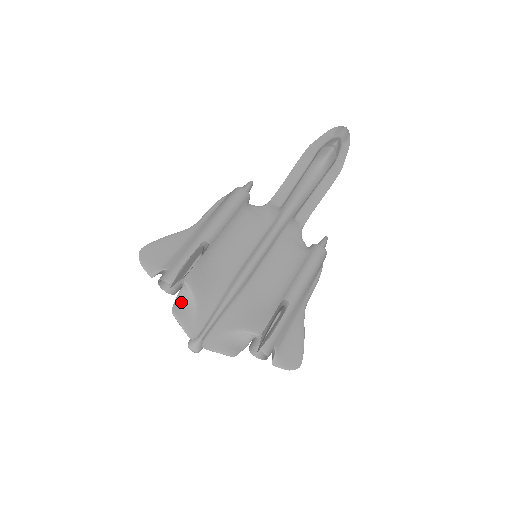
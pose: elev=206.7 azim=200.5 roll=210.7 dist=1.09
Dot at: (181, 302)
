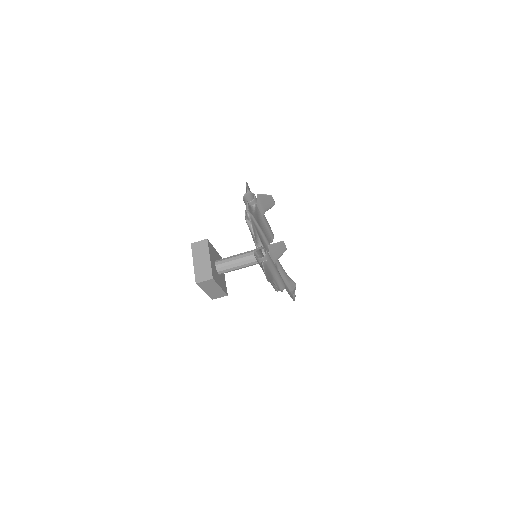
Dot at: (250, 206)
